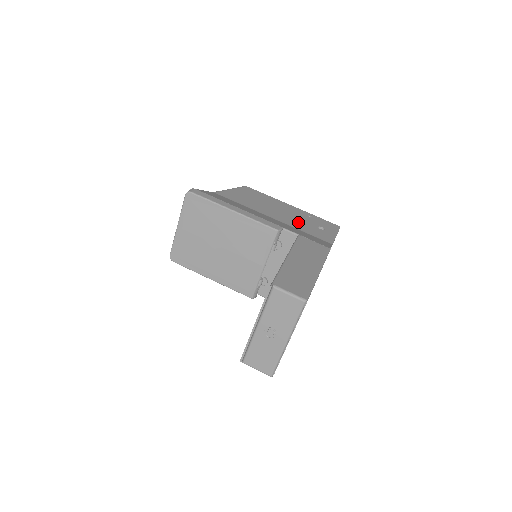
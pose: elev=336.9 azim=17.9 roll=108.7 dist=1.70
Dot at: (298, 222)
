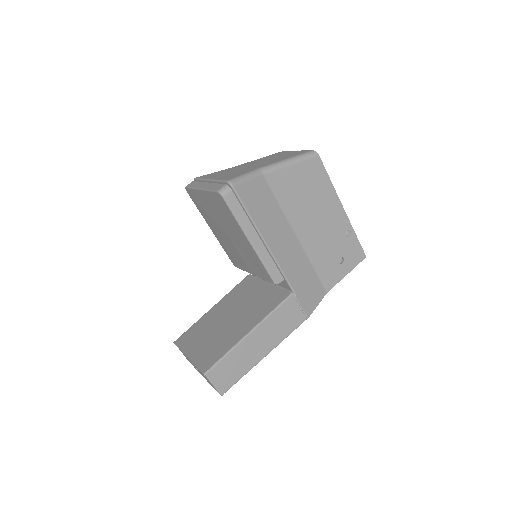
Dot at: (322, 247)
